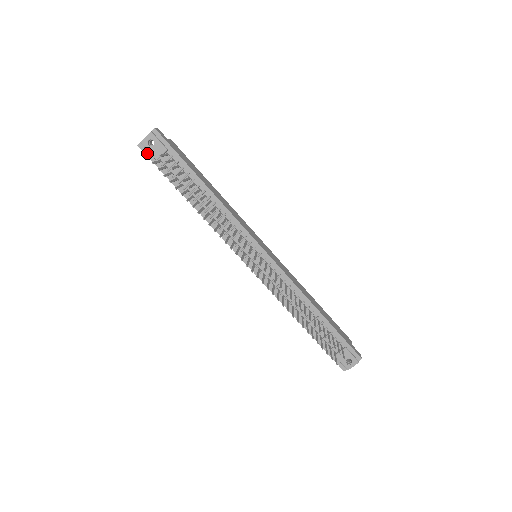
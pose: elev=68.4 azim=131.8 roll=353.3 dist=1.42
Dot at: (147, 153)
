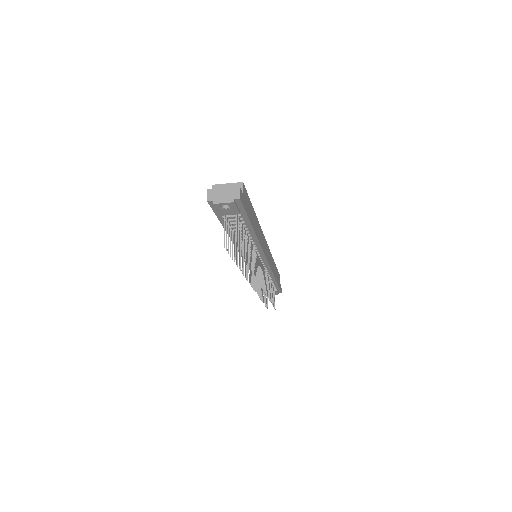
Dot at: (214, 207)
